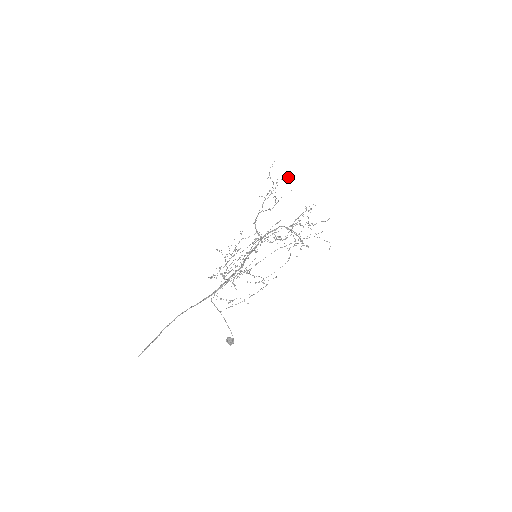
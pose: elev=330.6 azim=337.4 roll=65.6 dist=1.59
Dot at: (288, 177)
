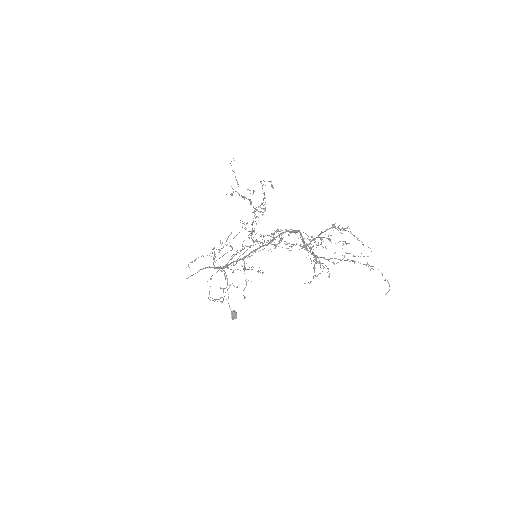
Dot at: occluded
